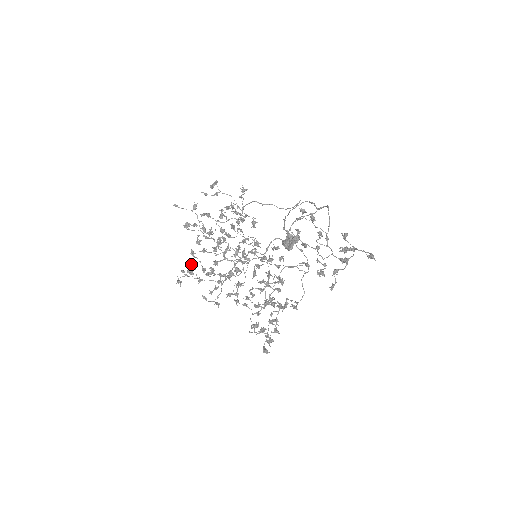
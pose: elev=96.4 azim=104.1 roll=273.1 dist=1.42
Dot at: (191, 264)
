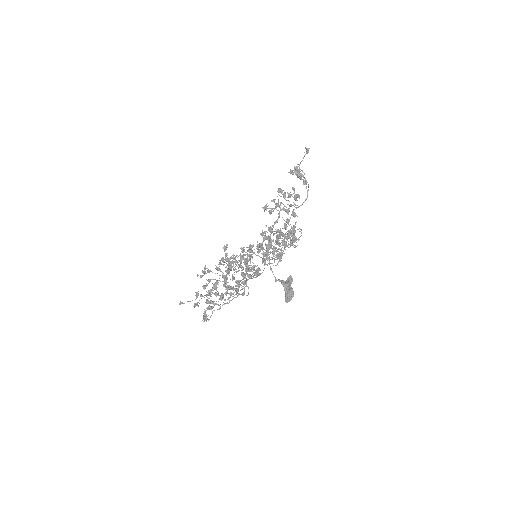
Dot at: occluded
